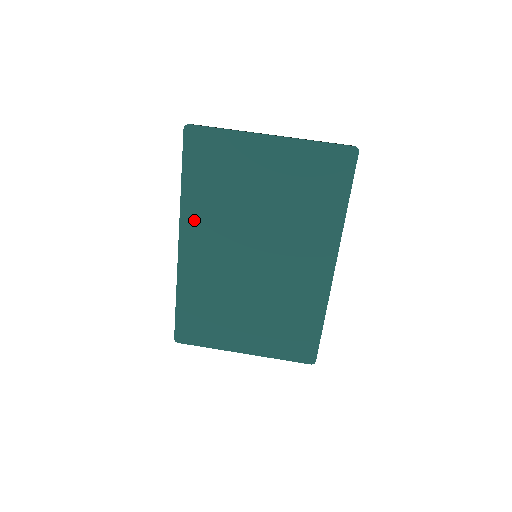
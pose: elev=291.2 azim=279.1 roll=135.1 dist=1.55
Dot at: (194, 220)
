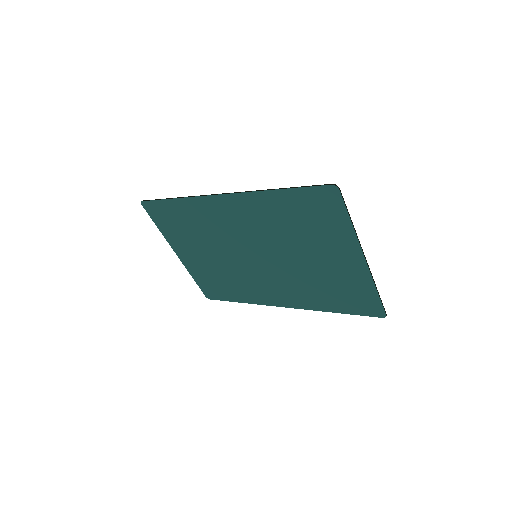
Dot at: (252, 205)
